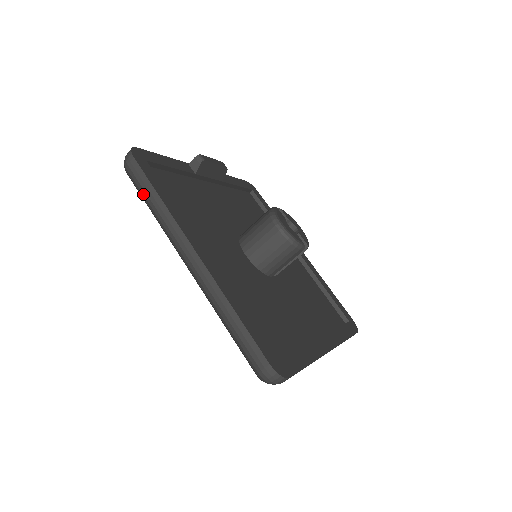
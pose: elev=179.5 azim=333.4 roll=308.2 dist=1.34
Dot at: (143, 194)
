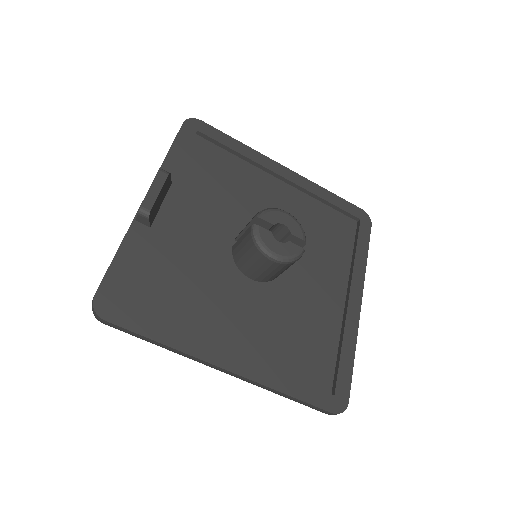
Dot at: (140, 338)
